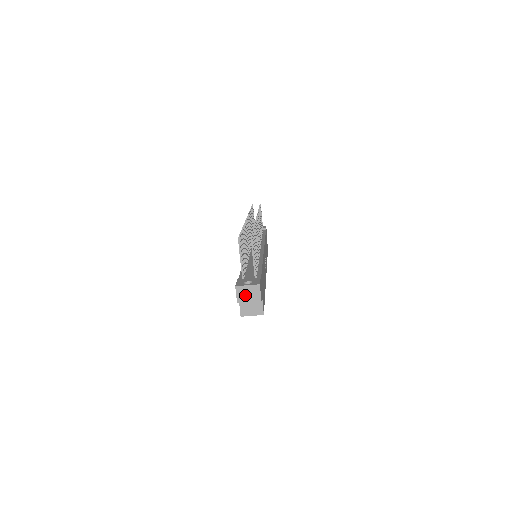
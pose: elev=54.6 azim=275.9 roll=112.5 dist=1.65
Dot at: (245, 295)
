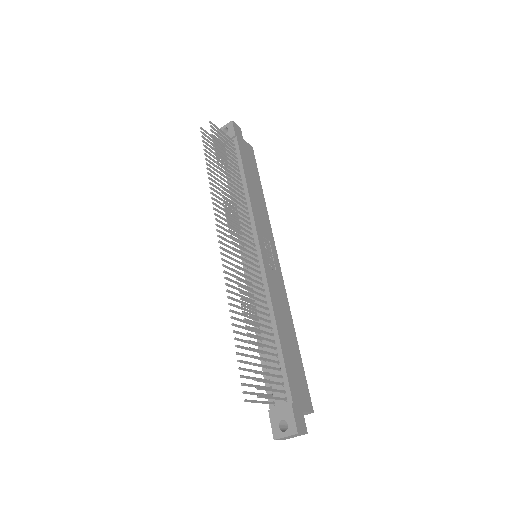
Dot at: (288, 438)
